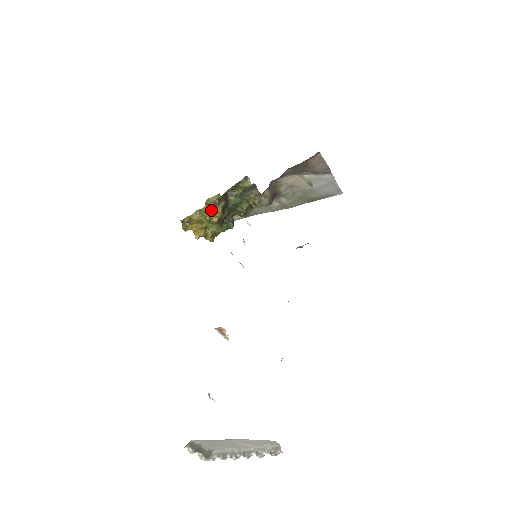
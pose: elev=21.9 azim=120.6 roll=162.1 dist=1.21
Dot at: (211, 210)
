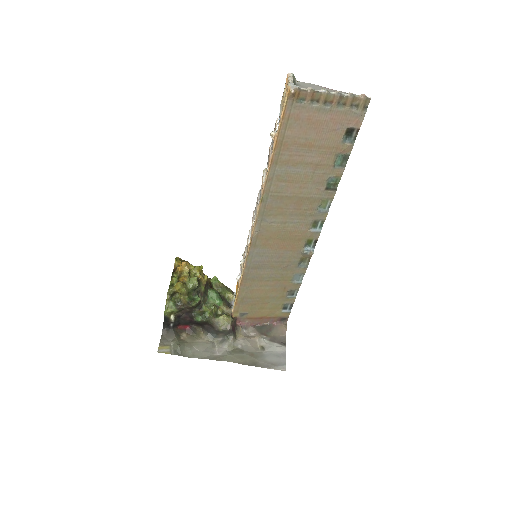
Dot at: occluded
